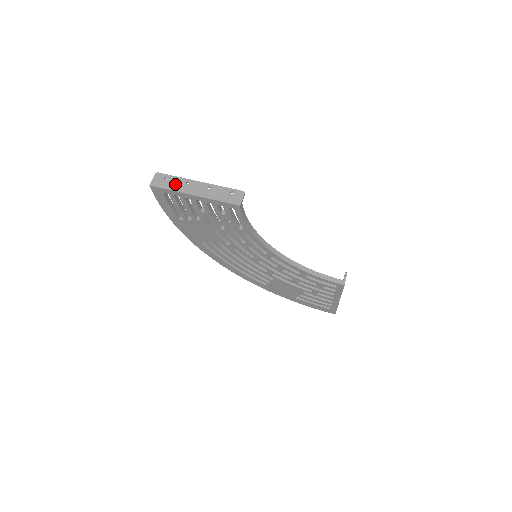
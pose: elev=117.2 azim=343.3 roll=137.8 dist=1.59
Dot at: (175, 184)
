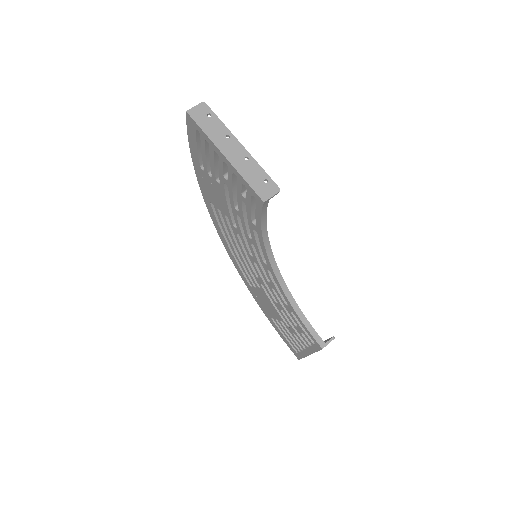
Dot at: (214, 129)
